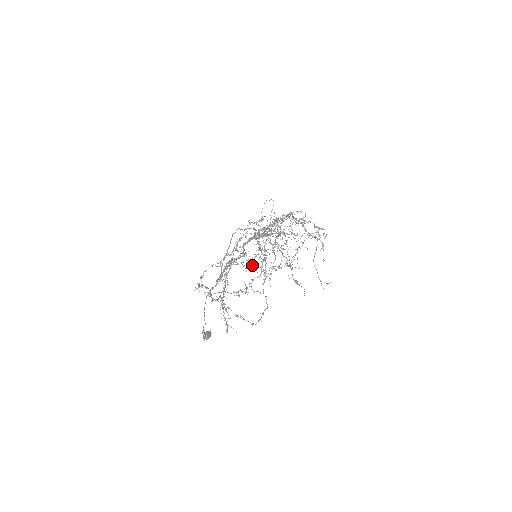
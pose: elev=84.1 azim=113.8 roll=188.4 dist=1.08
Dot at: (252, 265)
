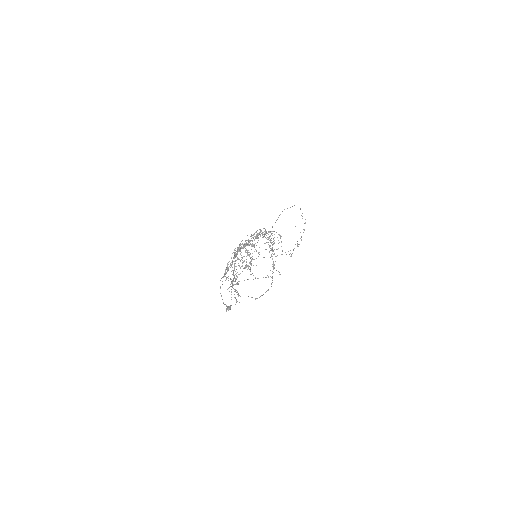
Dot at: (236, 266)
